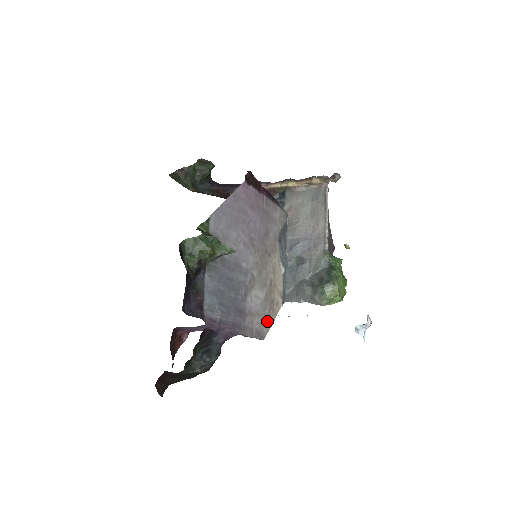
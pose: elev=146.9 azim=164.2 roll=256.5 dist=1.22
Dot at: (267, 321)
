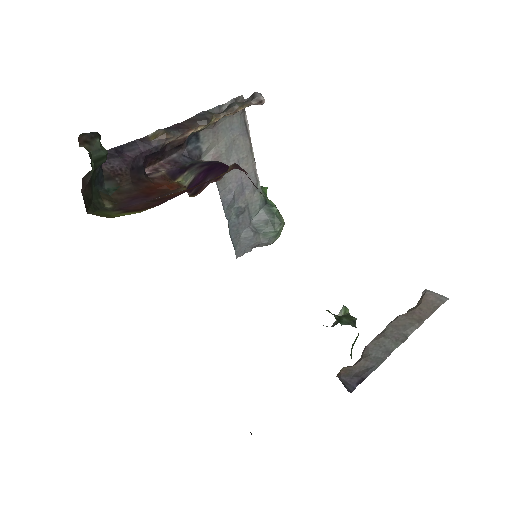
Dot at: occluded
